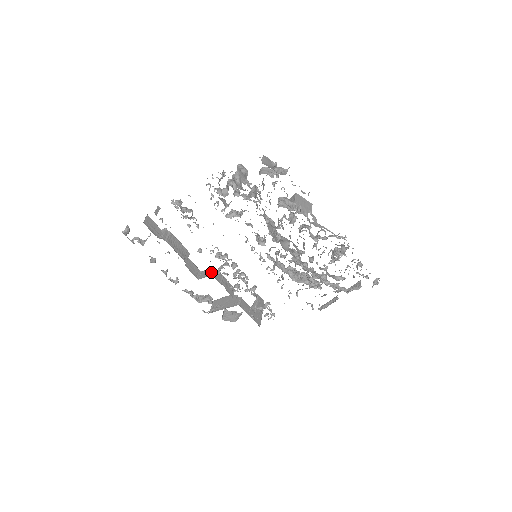
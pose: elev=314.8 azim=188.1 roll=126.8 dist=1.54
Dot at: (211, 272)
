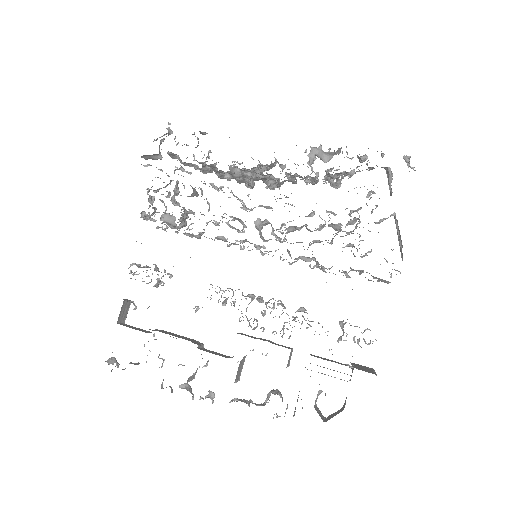
Dot at: occluded
